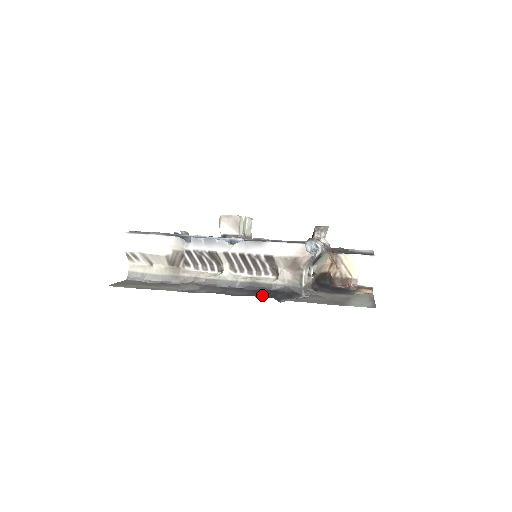
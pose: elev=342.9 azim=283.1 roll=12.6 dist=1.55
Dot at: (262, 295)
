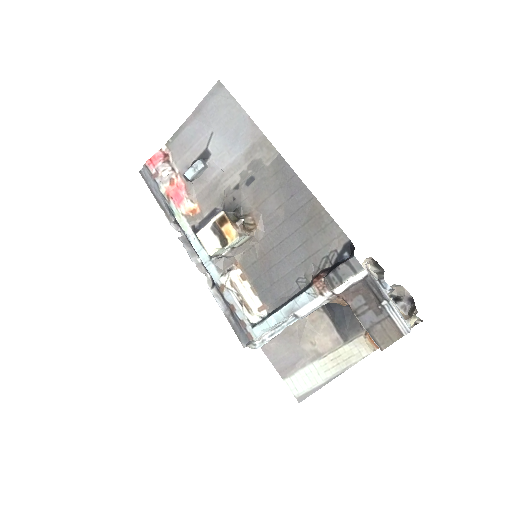
Dot at: occluded
